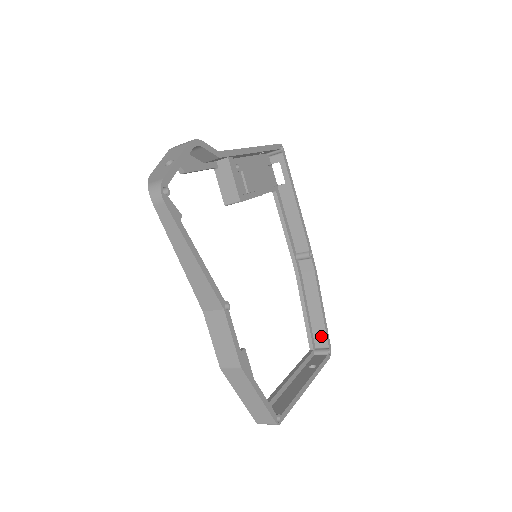
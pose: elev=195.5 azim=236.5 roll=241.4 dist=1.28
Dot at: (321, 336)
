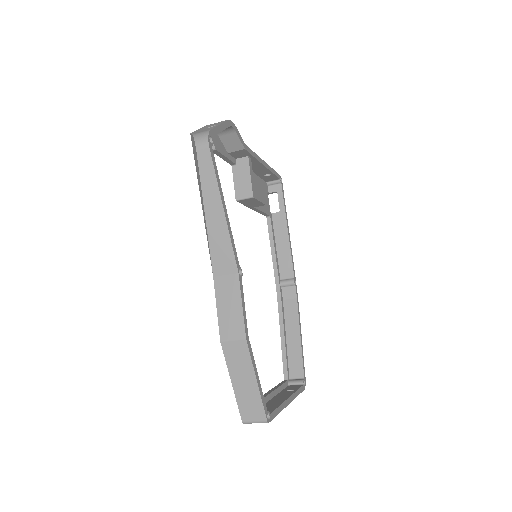
Dot at: (297, 366)
